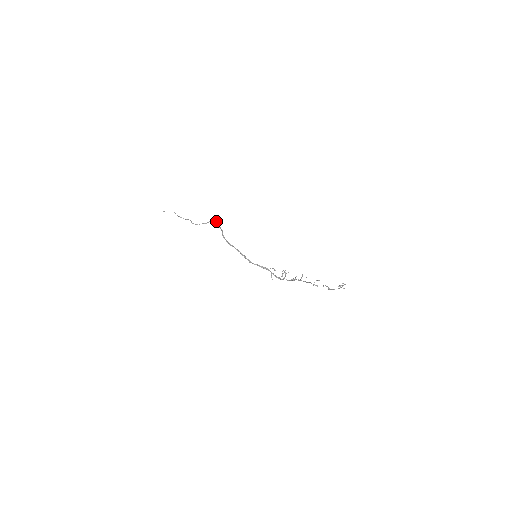
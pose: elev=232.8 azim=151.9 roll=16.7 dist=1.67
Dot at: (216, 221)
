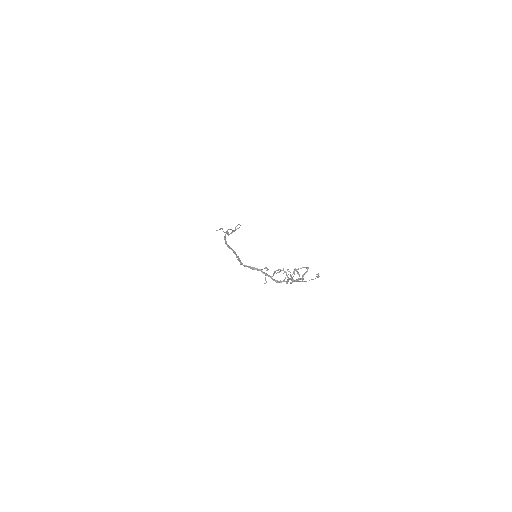
Dot at: occluded
